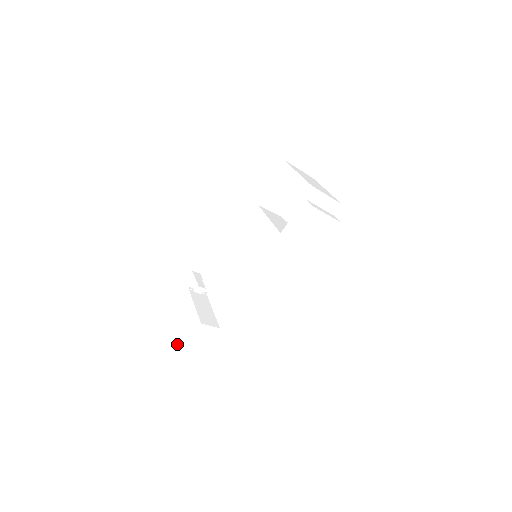
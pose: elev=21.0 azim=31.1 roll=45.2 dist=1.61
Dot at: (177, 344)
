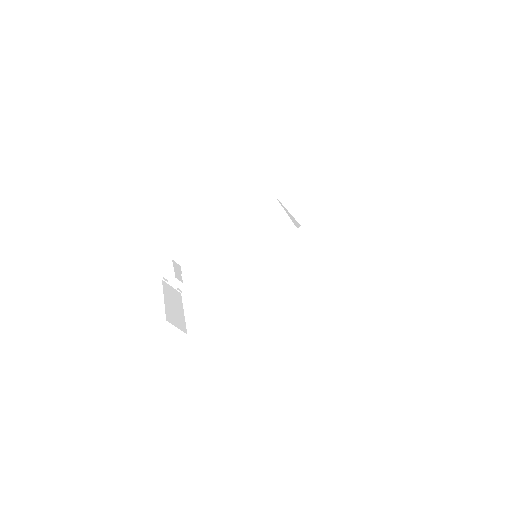
Dot at: (128, 341)
